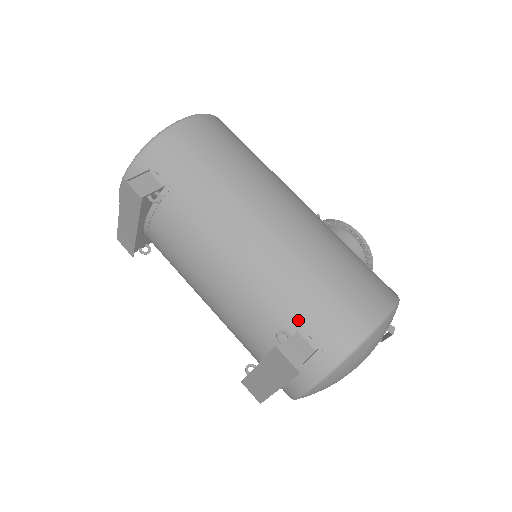
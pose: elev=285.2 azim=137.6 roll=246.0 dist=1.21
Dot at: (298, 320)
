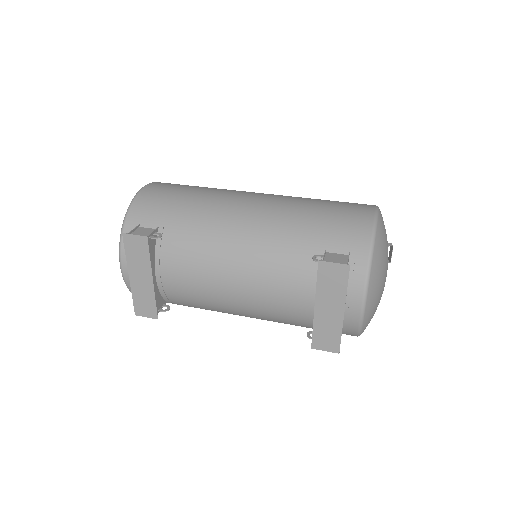
Dot at: (320, 244)
